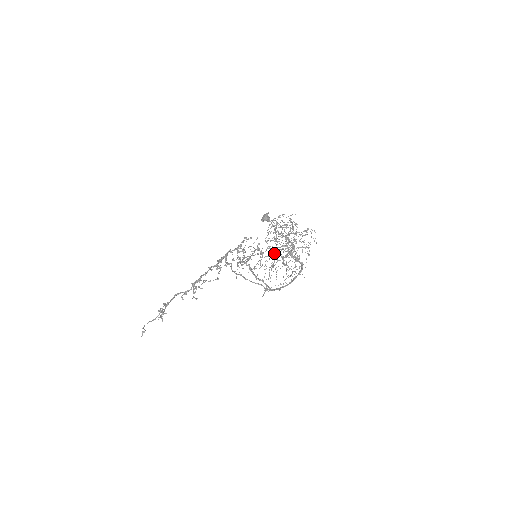
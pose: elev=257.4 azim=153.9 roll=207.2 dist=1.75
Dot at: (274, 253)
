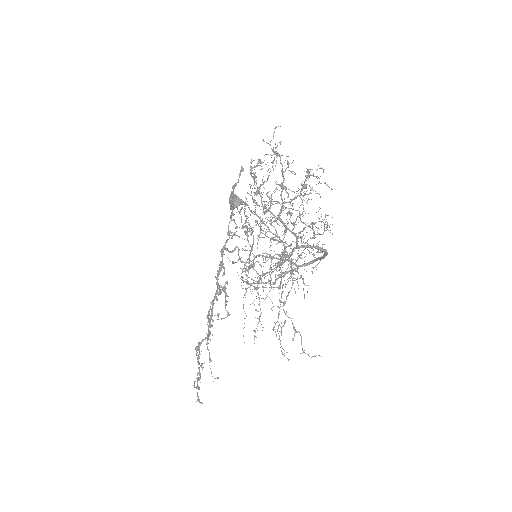
Dot at: occluded
